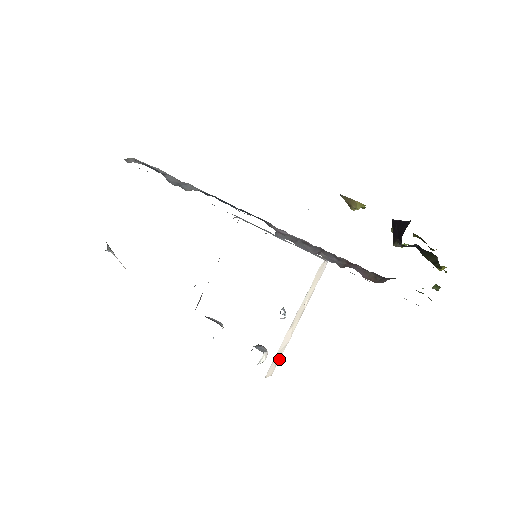
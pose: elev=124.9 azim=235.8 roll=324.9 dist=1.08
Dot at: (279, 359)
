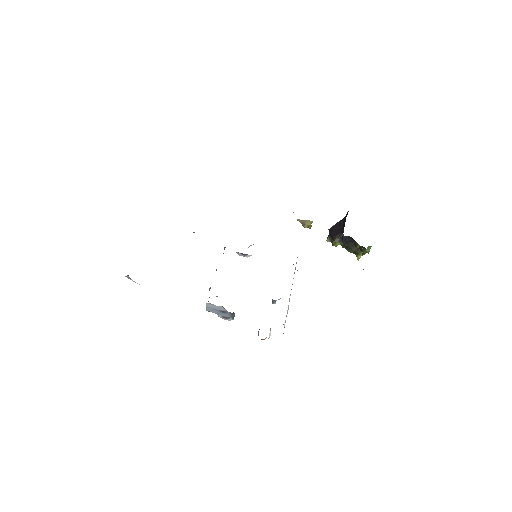
Dot at: (284, 325)
